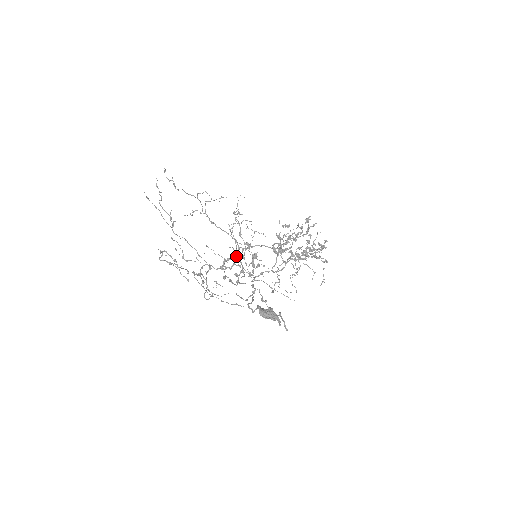
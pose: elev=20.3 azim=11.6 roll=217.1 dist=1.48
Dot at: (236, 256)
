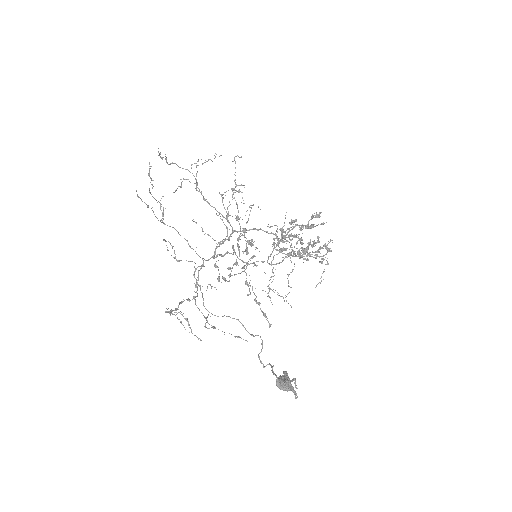
Dot at: (227, 236)
